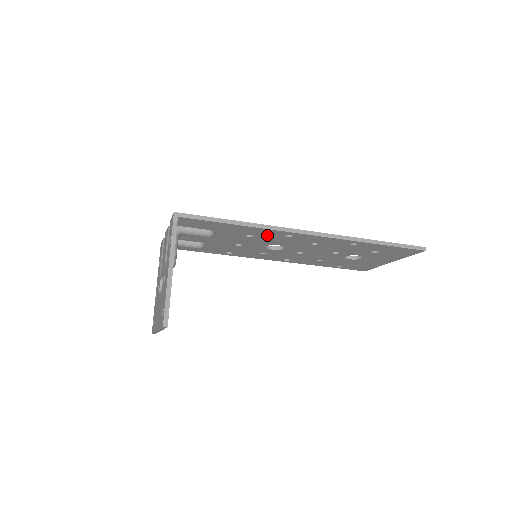
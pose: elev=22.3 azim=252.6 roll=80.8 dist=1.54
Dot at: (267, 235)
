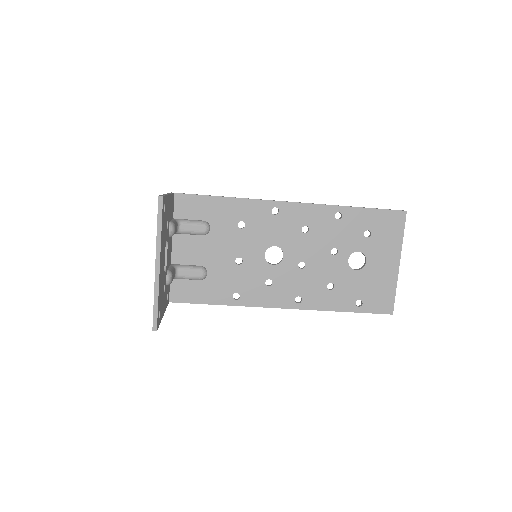
Dot at: (256, 218)
